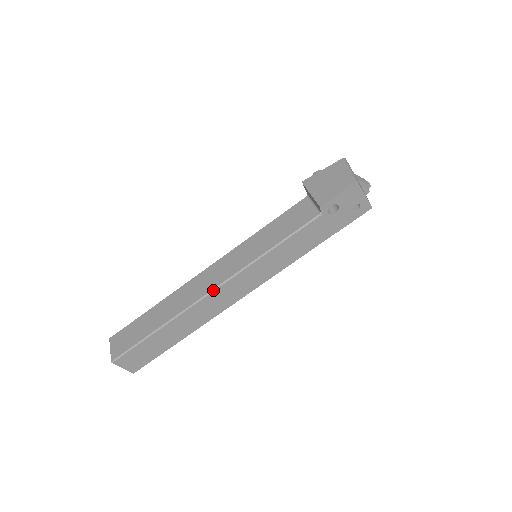
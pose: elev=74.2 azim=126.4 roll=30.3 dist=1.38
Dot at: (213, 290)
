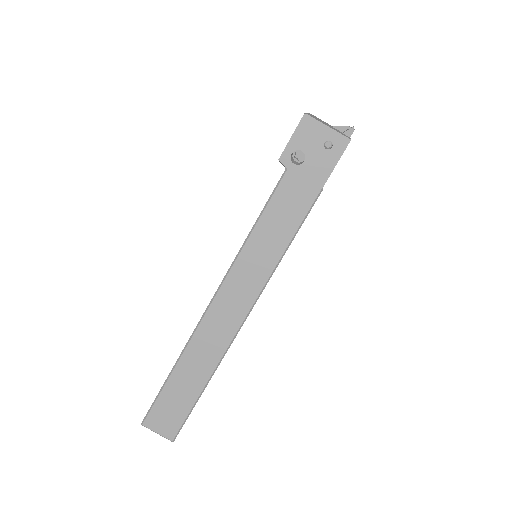
Dot at: (210, 302)
